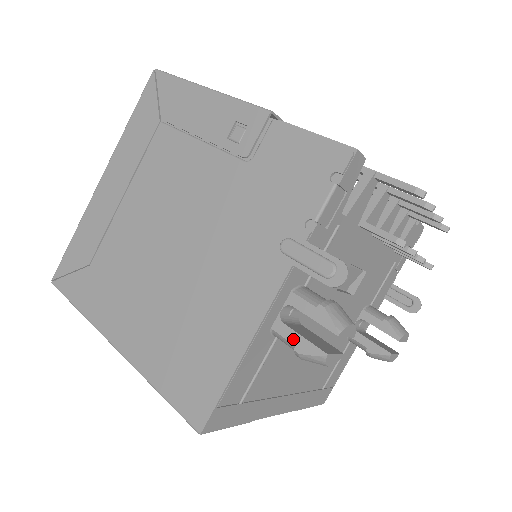
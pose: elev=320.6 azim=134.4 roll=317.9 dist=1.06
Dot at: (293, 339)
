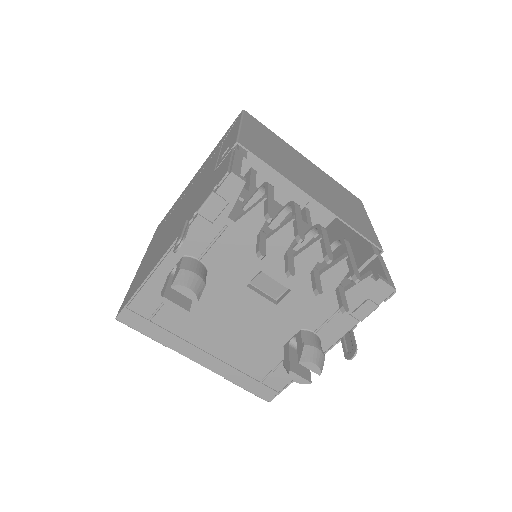
Dot at: (165, 284)
